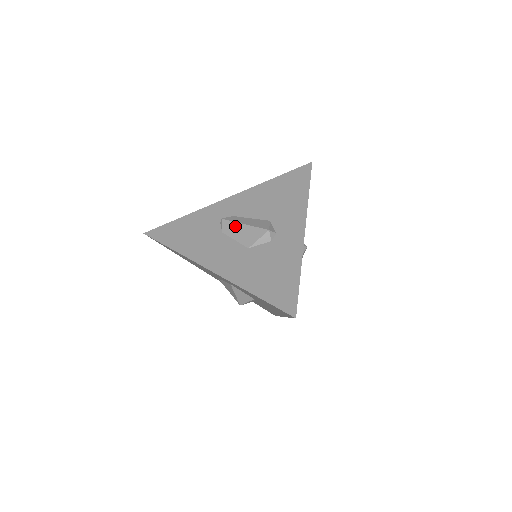
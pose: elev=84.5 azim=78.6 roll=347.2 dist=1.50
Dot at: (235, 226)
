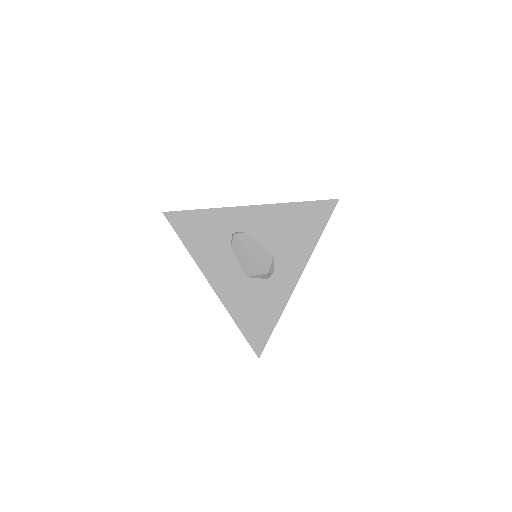
Dot at: (243, 250)
